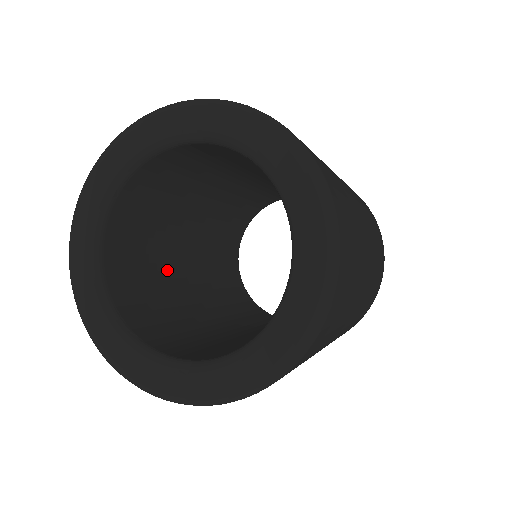
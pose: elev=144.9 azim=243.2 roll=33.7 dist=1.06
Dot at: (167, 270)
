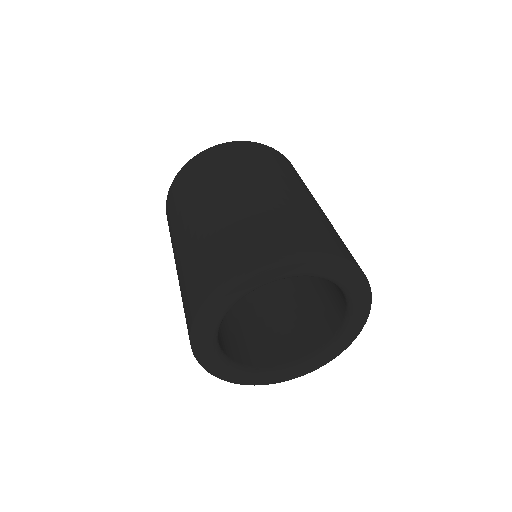
Dot at: occluded
